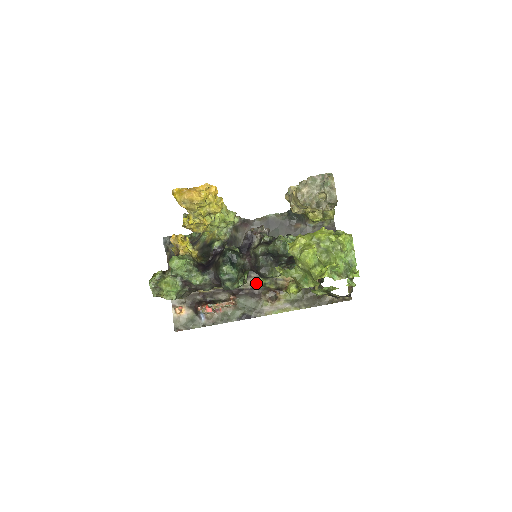
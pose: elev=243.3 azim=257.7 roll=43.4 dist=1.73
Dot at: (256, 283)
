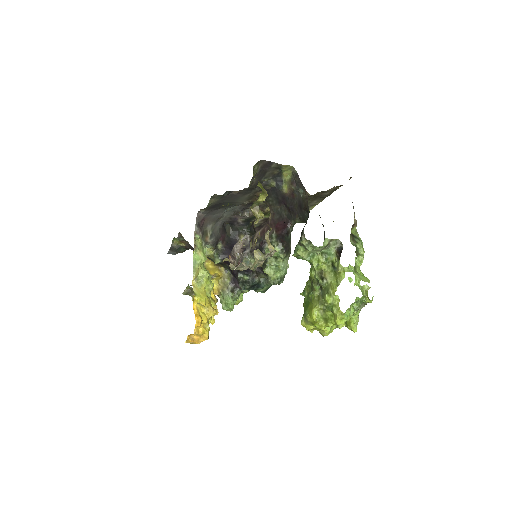
Dot at: occluded
